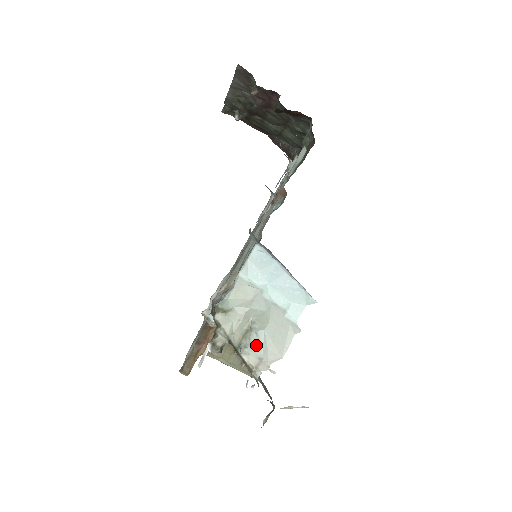
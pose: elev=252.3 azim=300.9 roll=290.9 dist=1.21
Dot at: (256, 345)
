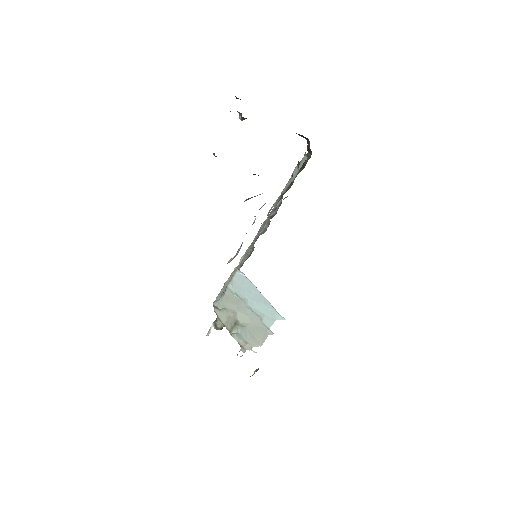
Dot at: (242, 335)
